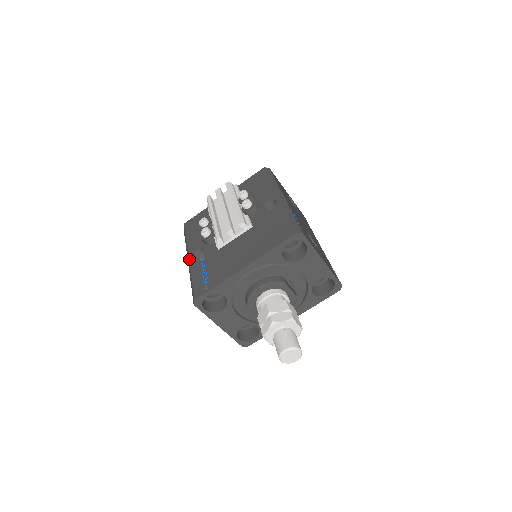
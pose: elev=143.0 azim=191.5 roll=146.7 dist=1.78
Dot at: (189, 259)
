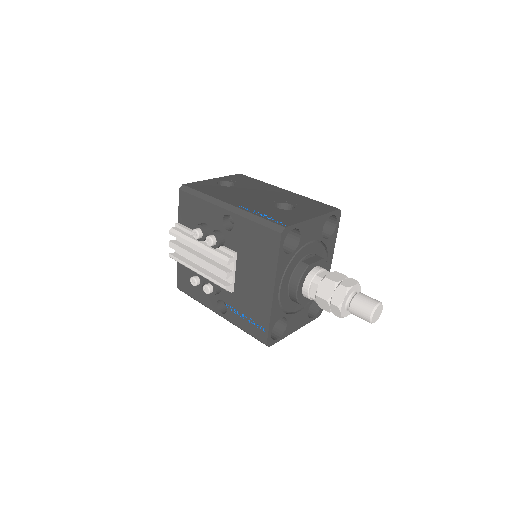
Dot at: occluded
